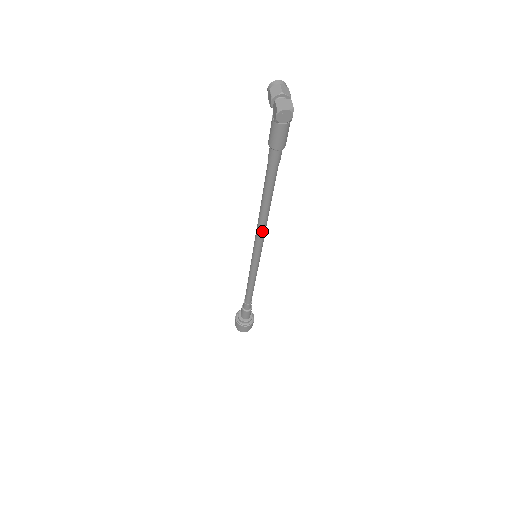
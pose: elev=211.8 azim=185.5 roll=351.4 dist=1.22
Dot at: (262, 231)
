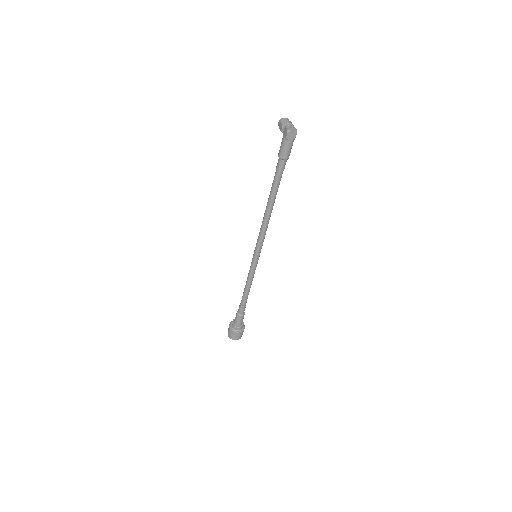
Dot at: (265, 229)
